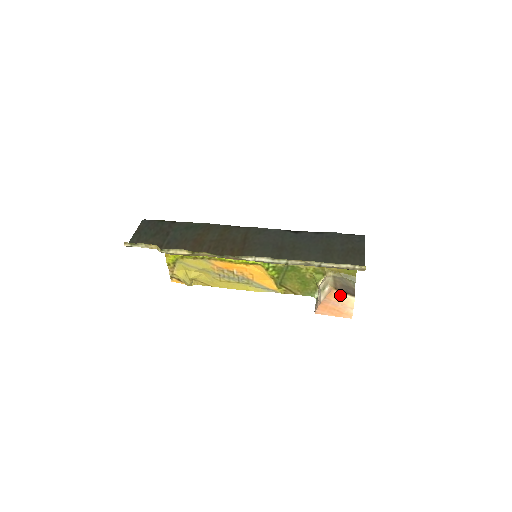
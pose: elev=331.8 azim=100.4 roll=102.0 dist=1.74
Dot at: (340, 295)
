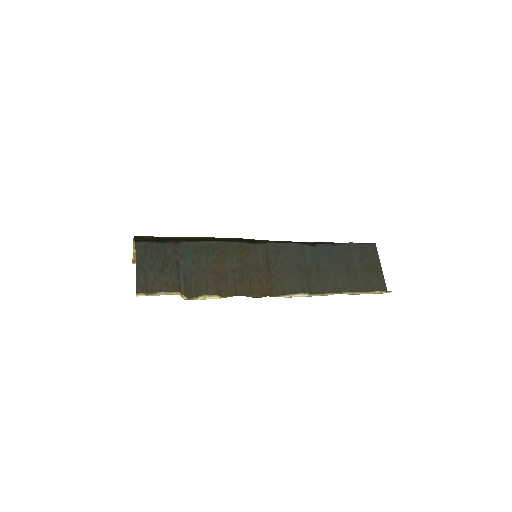
Dot at: occluded
